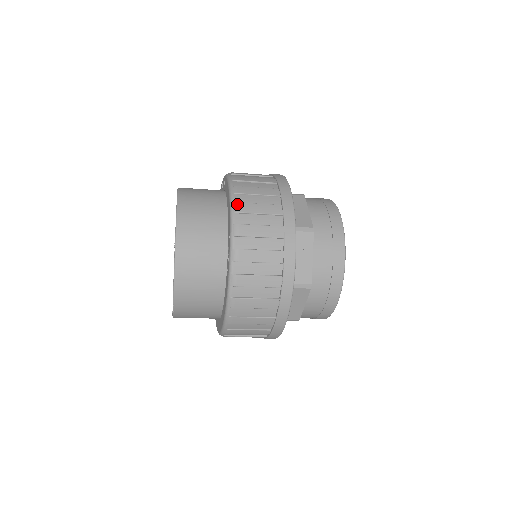
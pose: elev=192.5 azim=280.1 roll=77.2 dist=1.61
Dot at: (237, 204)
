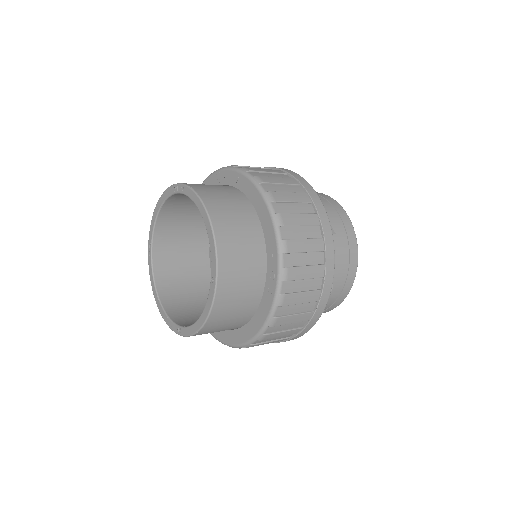
Dot at: (280, 215)
